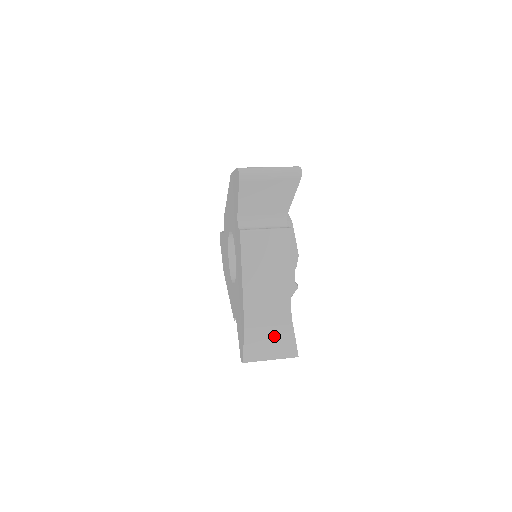
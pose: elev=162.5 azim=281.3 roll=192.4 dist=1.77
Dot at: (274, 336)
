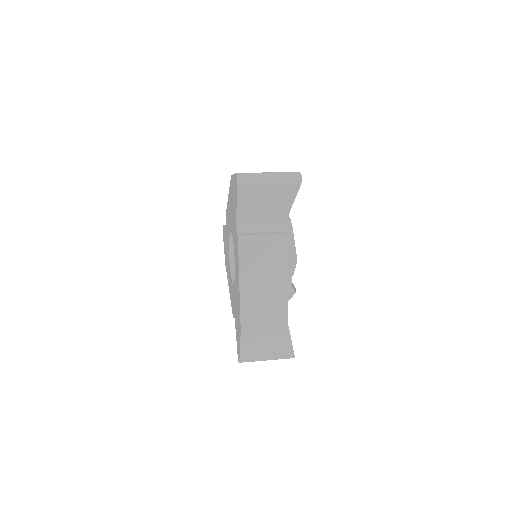
Dot at: (270, 339)
